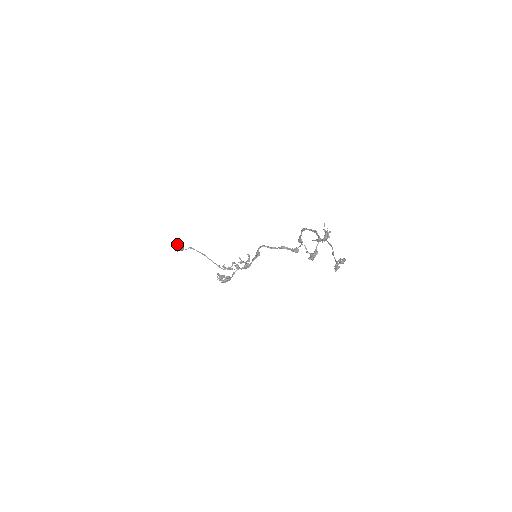
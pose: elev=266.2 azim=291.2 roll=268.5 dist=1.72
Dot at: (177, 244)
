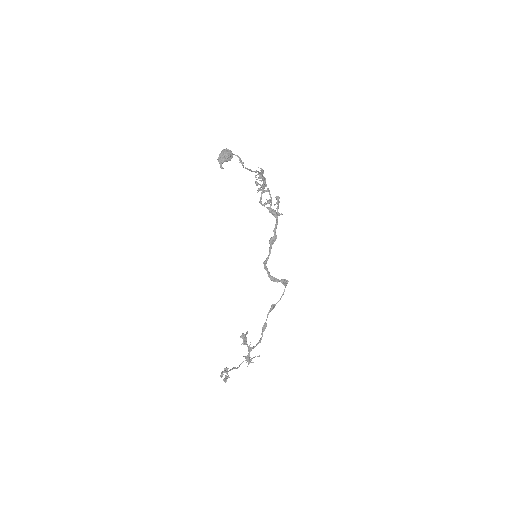
Dot at: (220, 163)
